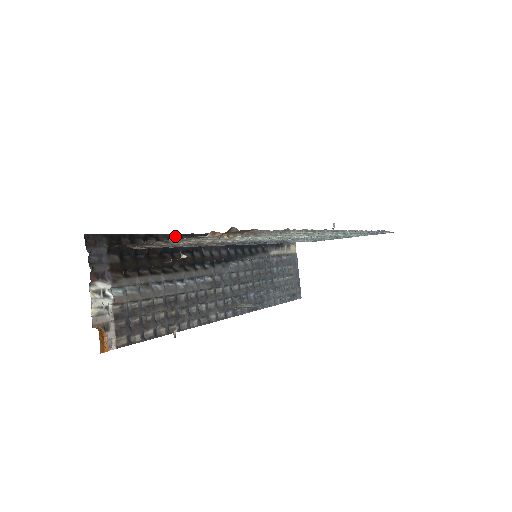
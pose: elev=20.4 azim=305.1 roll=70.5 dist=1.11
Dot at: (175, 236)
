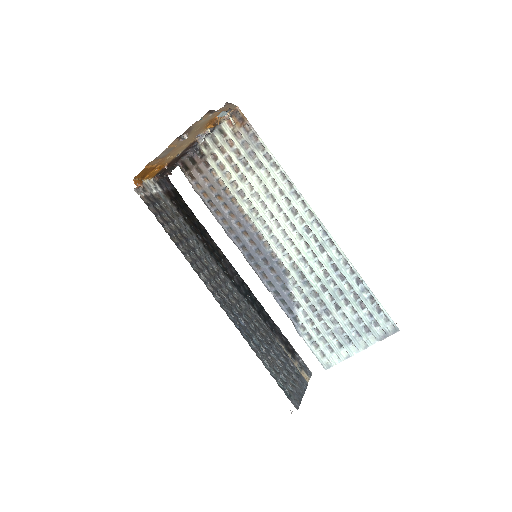
Dot at: (210, 236)
